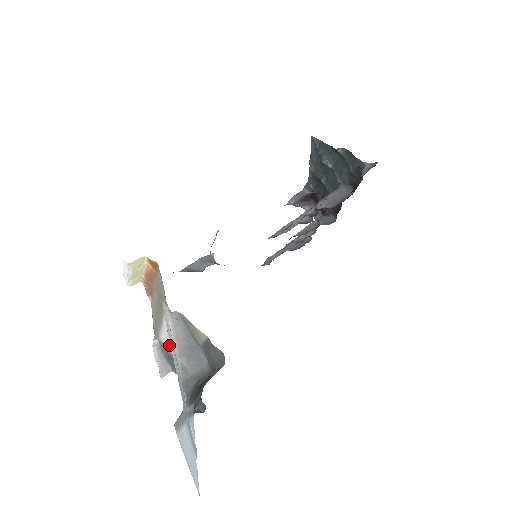
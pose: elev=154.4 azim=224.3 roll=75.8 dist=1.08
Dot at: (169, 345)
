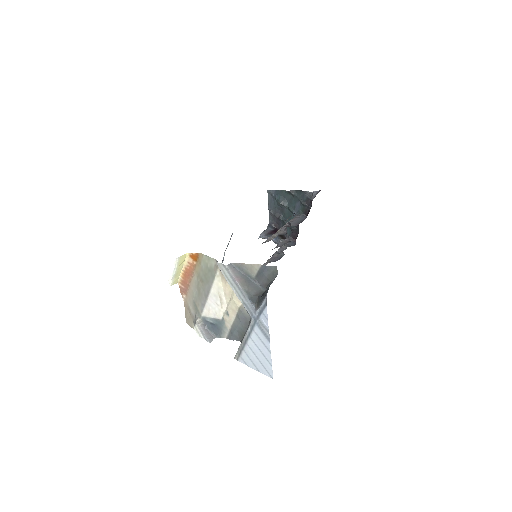
Dot at: (215, 312)
